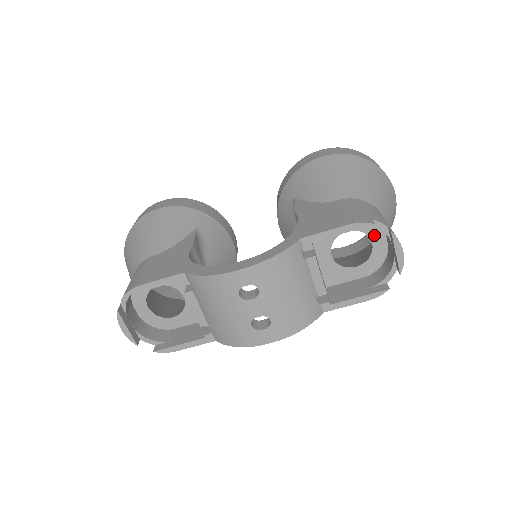
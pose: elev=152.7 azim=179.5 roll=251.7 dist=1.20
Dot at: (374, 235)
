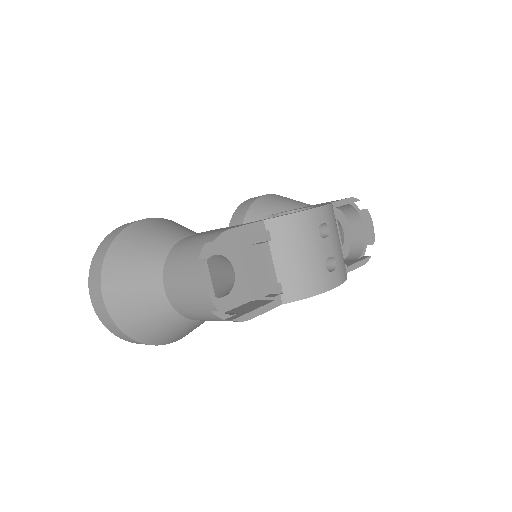
Dot at: (344, 225)
